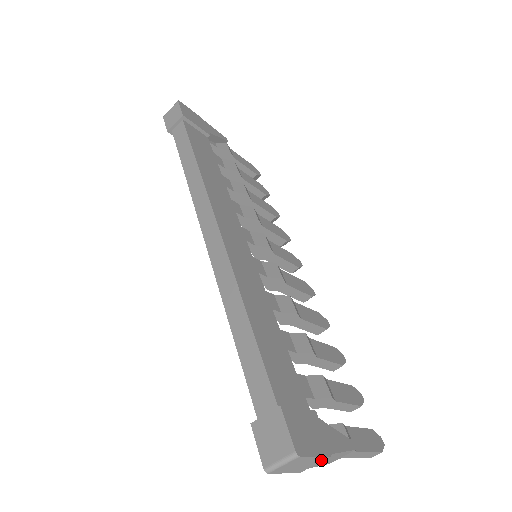
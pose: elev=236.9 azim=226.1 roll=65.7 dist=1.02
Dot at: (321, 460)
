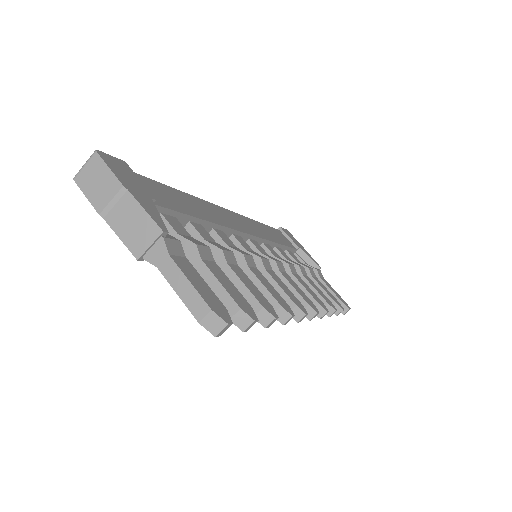
Dot at: (116, 189)
